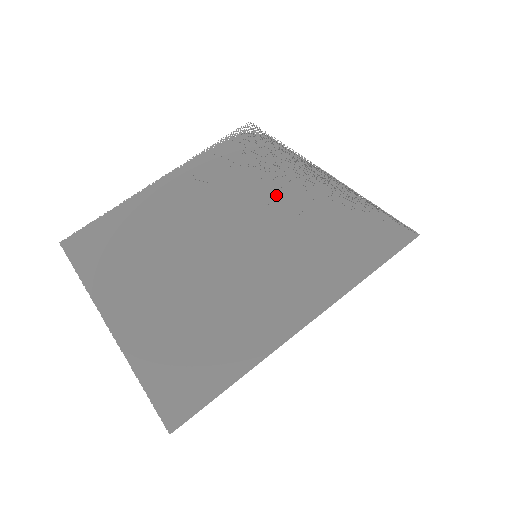
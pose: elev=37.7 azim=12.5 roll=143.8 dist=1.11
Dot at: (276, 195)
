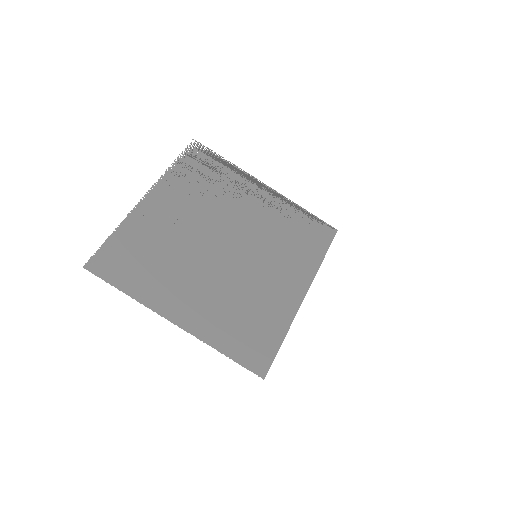
Dot at: (247, 208)
